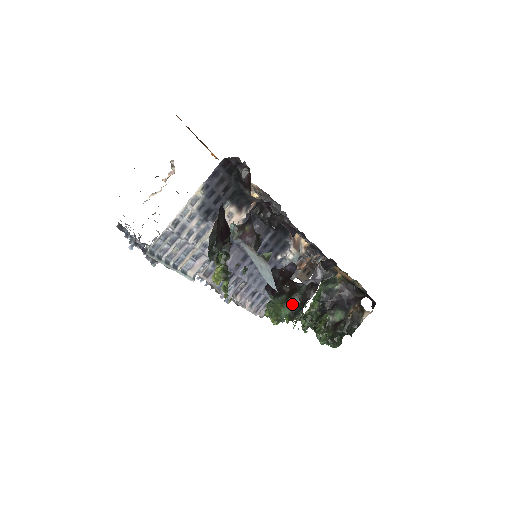
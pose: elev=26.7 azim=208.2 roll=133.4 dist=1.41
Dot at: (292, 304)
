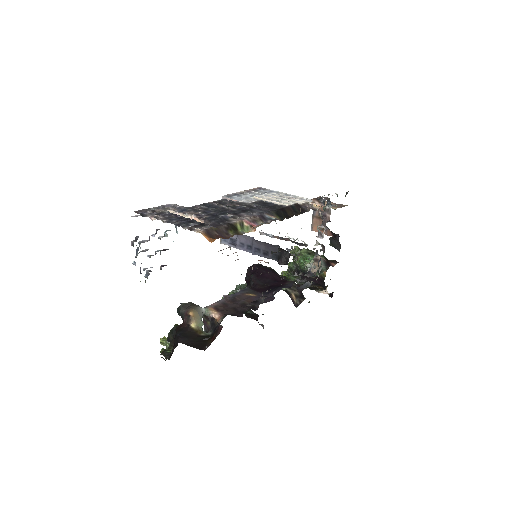
Dot at: occluded
